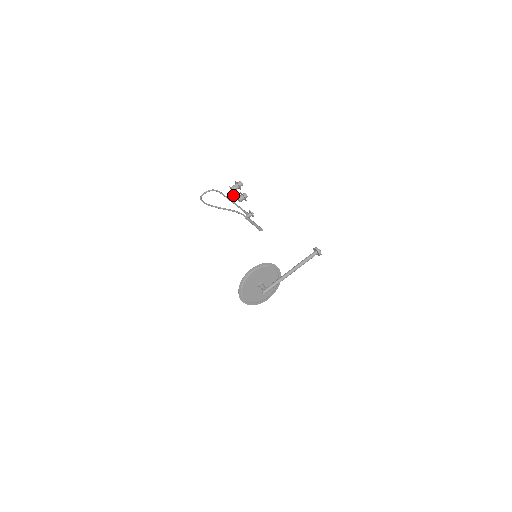
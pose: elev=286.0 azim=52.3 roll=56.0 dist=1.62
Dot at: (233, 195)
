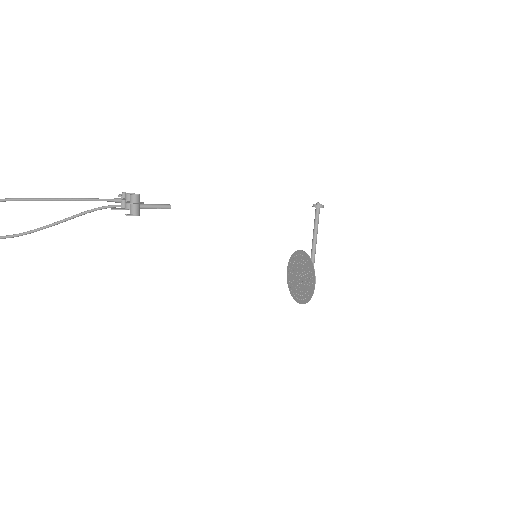
Dot at: occluded
